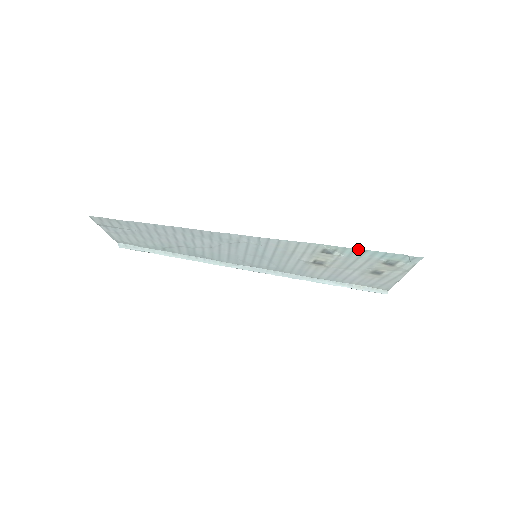
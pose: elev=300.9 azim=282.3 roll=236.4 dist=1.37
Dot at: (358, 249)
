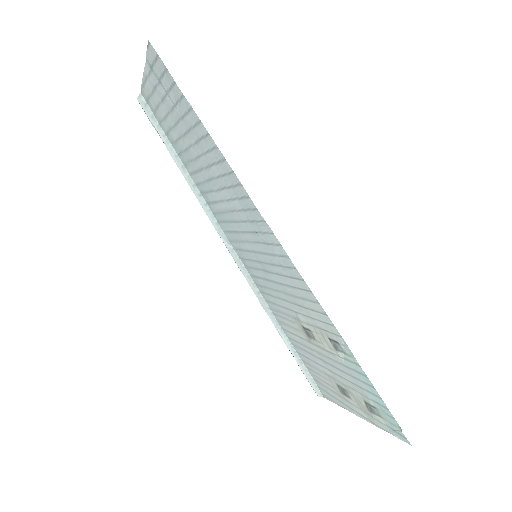
Dot at: (368, 378)
